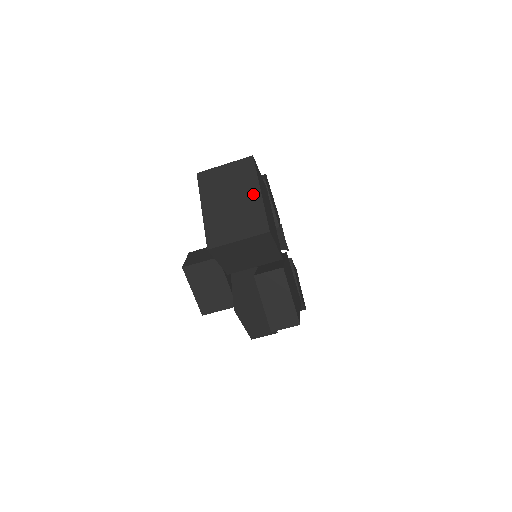
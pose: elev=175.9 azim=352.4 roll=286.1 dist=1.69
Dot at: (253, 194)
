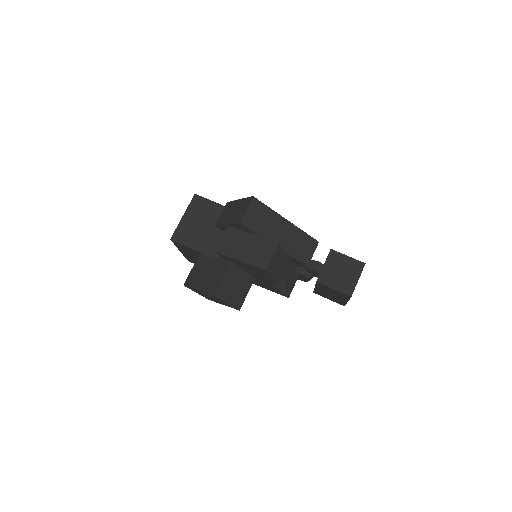
Dot at: occluded
